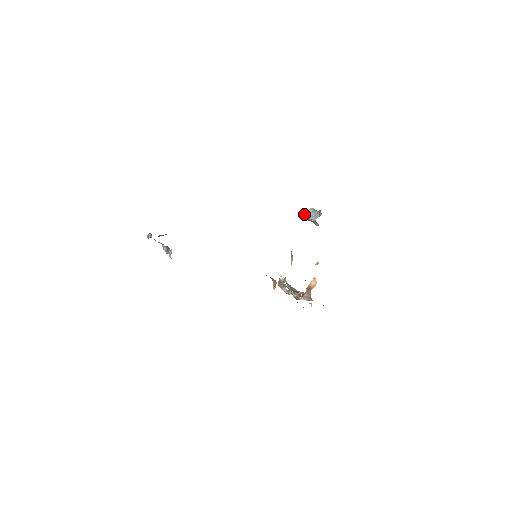
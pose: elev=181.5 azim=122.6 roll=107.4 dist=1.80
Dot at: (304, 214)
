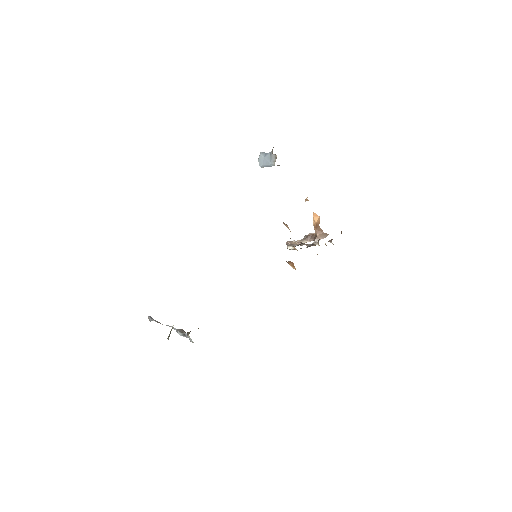
Dot at: occluded
